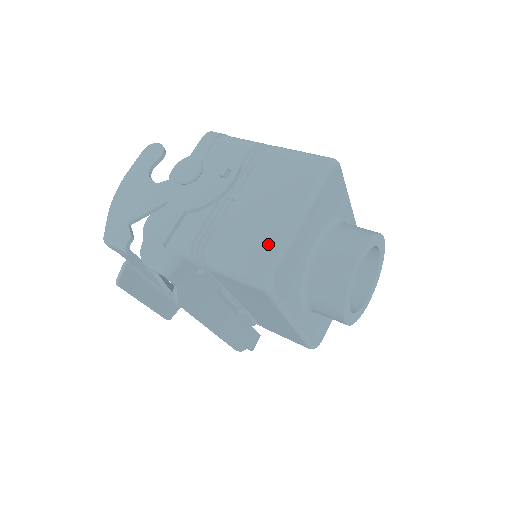
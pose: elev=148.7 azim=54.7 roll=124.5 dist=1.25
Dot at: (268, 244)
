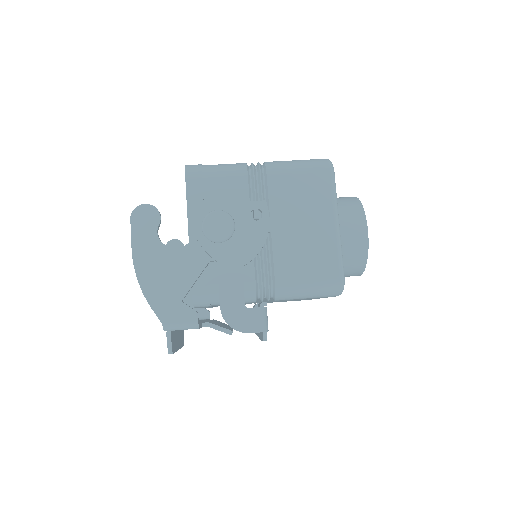
Dot at: (328, 260)
